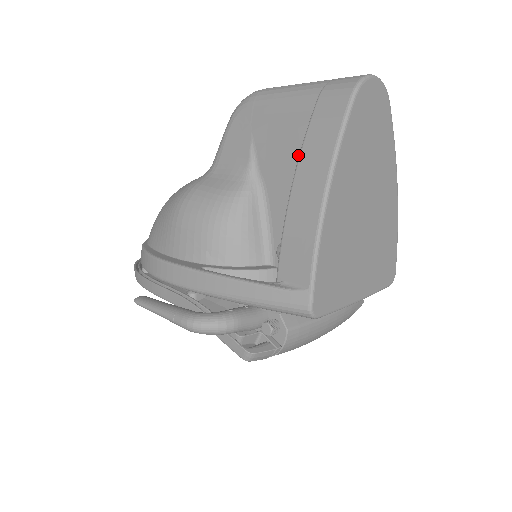
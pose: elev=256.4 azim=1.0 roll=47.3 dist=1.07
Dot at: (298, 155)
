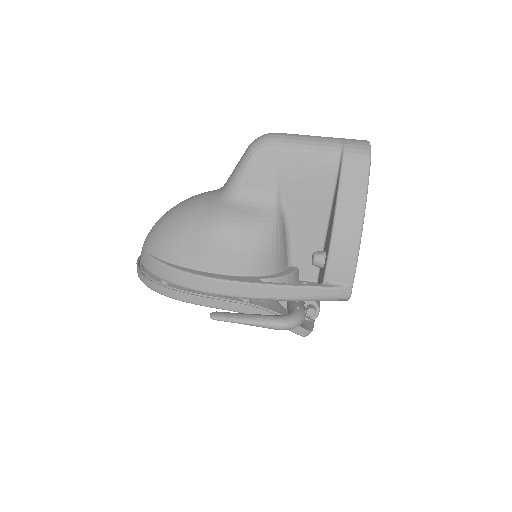
Dot at: (322, 193)
